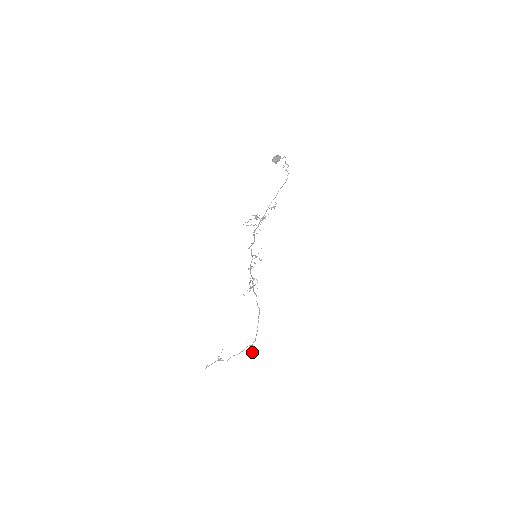
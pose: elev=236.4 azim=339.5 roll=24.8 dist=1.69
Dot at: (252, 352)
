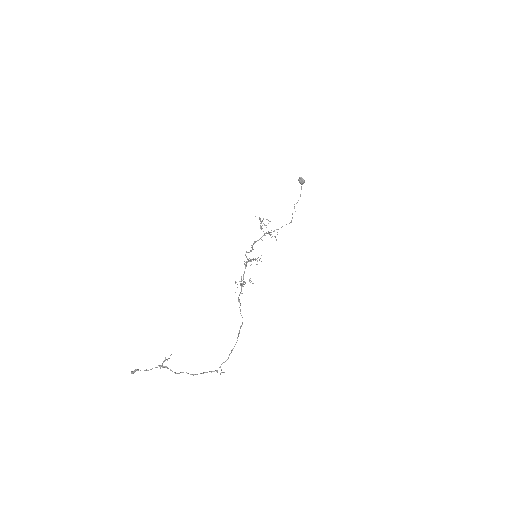
Dot at: (220, 374)
